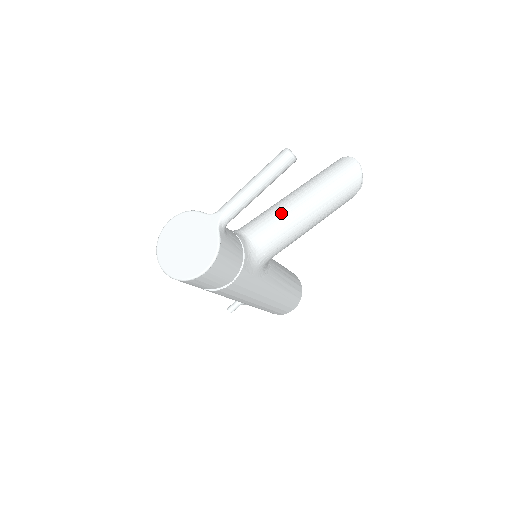
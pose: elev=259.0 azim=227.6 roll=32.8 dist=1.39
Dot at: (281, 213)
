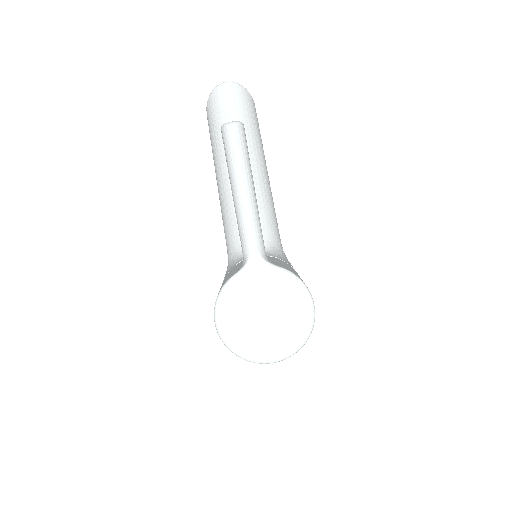
Dot at: occluded
